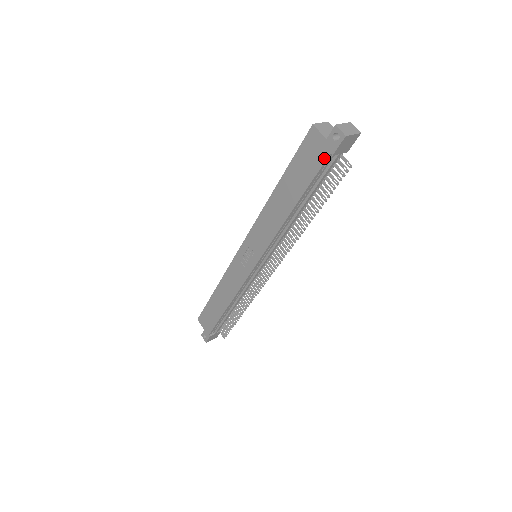
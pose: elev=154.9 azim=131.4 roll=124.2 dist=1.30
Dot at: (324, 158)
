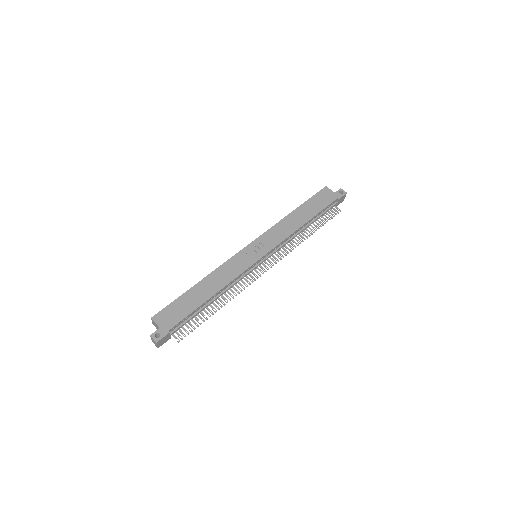
Dot at: (333, 200)
